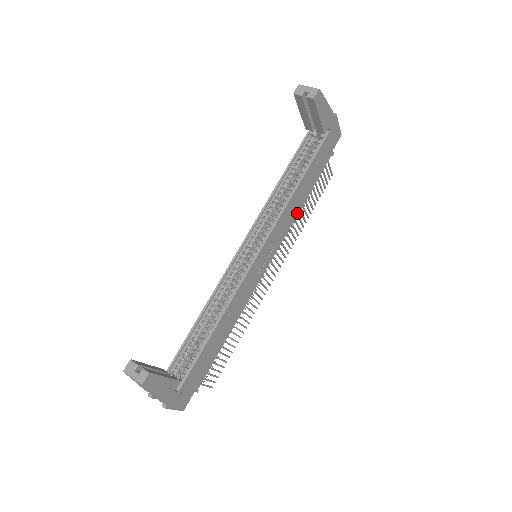
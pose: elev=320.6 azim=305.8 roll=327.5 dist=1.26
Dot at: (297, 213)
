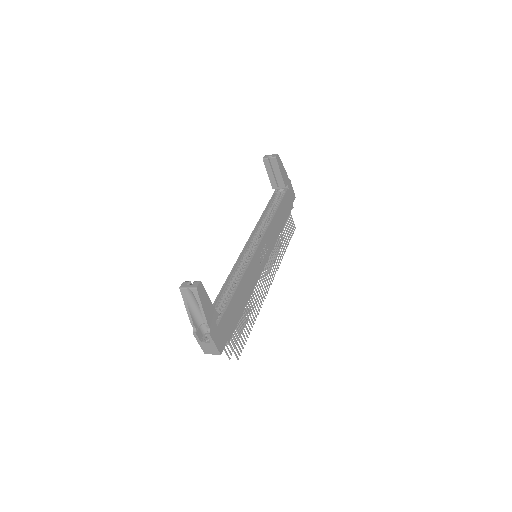
Dot at: (278, 235)
